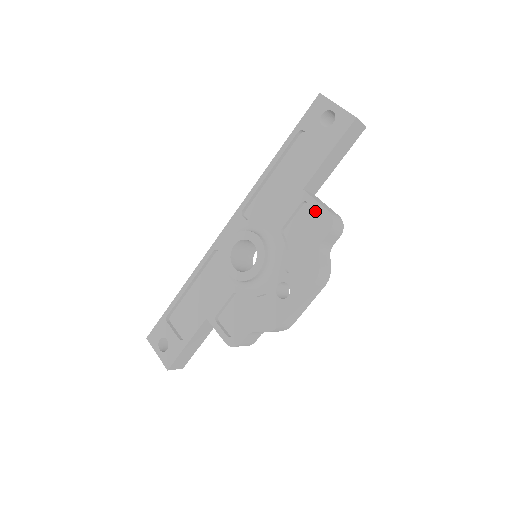
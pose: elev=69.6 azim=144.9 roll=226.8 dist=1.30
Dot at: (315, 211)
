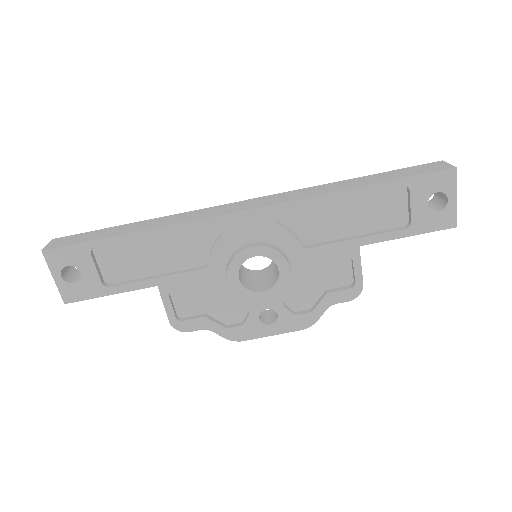
Dot at: (350, 270)
